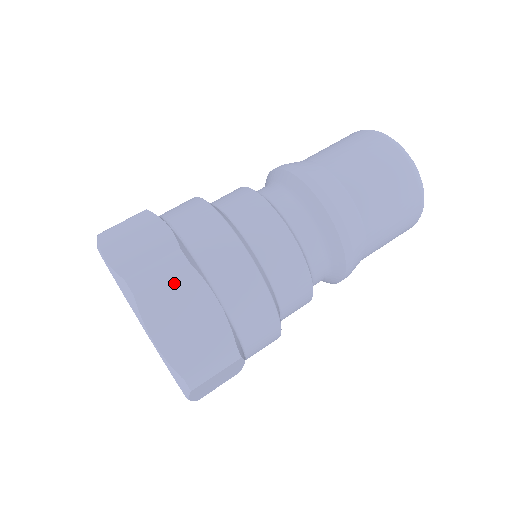
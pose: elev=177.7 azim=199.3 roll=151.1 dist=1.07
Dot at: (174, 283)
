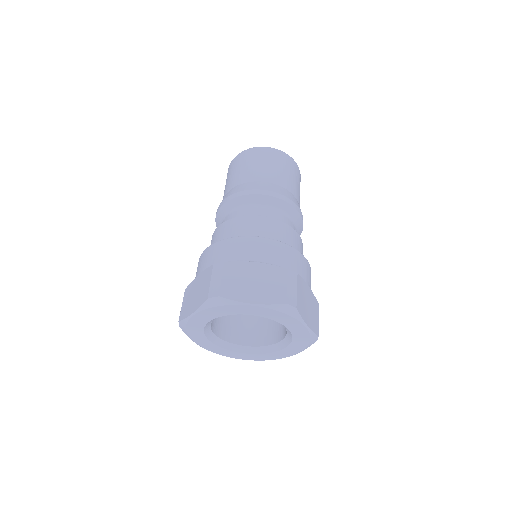
Dot at: (228, 275)
